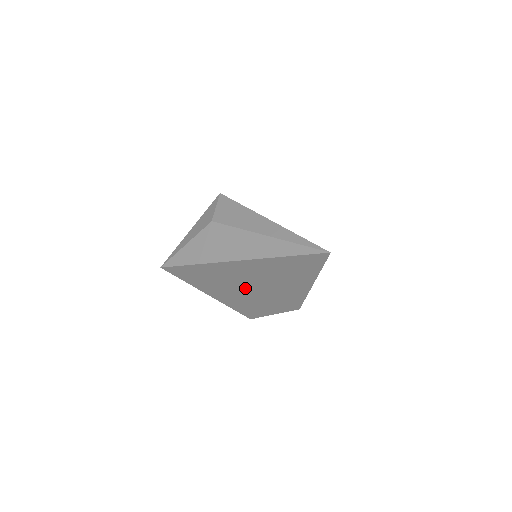
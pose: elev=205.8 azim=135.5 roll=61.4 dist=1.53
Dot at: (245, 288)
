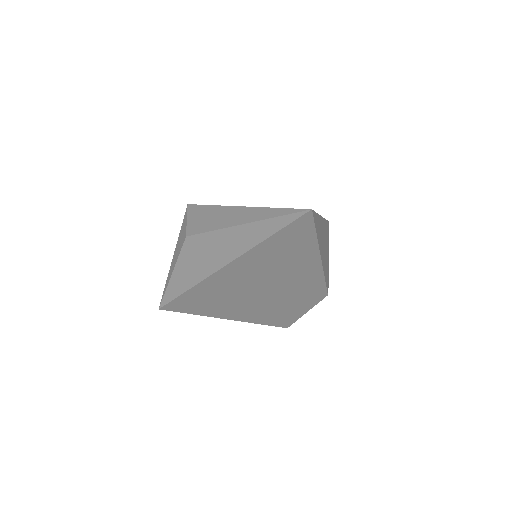
Dot at: (255, 295)
